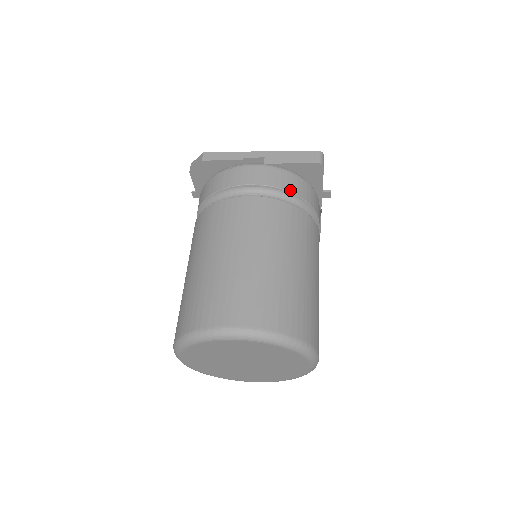
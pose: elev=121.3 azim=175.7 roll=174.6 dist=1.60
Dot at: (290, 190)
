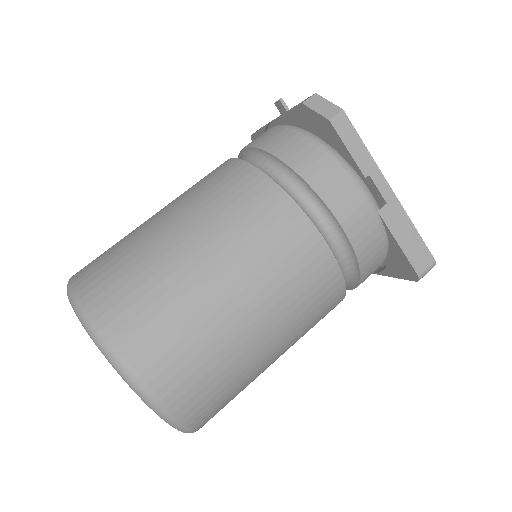
Dot at: (362, 264)
